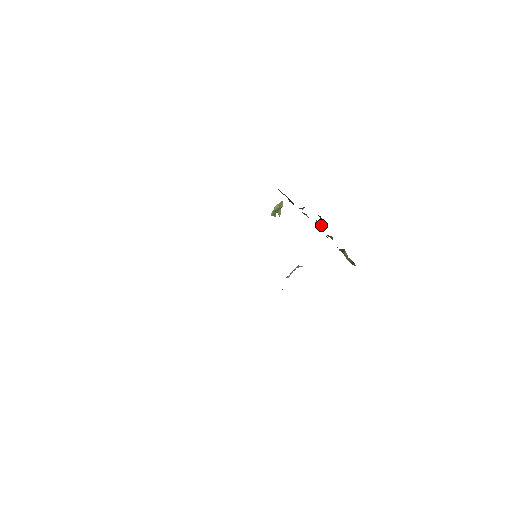
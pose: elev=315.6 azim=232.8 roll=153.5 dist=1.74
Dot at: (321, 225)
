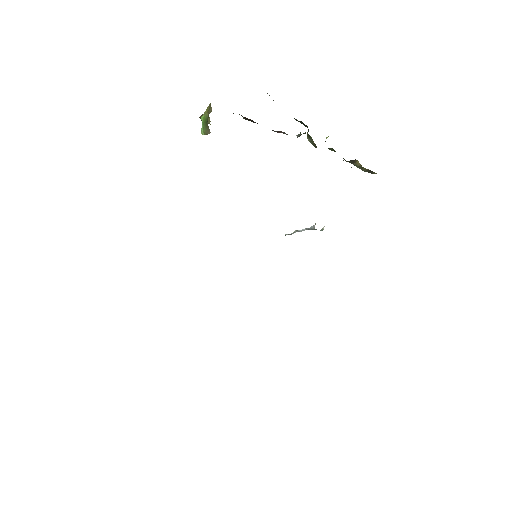
Dot at: (310, 138)
